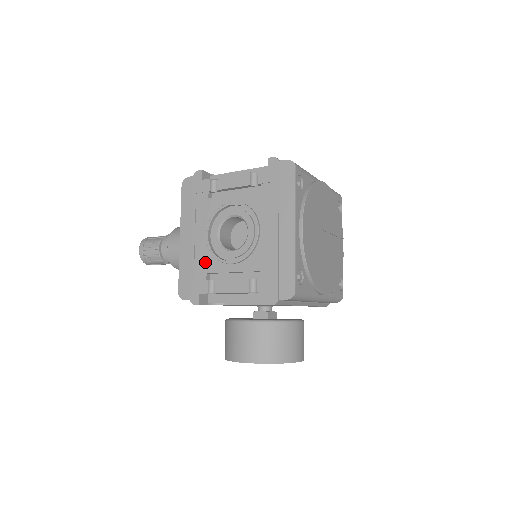
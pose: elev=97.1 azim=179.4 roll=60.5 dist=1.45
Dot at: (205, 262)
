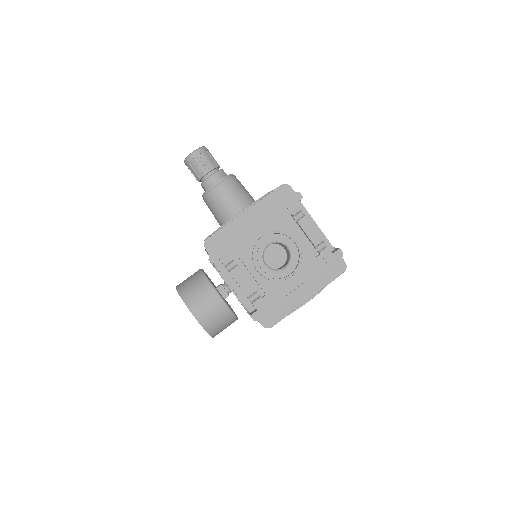
Dot at: (243, 248)
